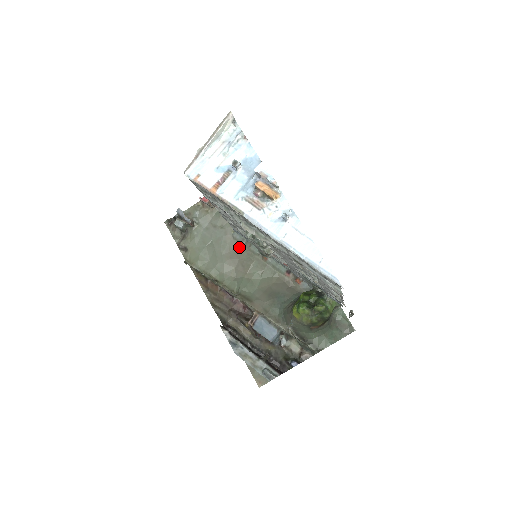
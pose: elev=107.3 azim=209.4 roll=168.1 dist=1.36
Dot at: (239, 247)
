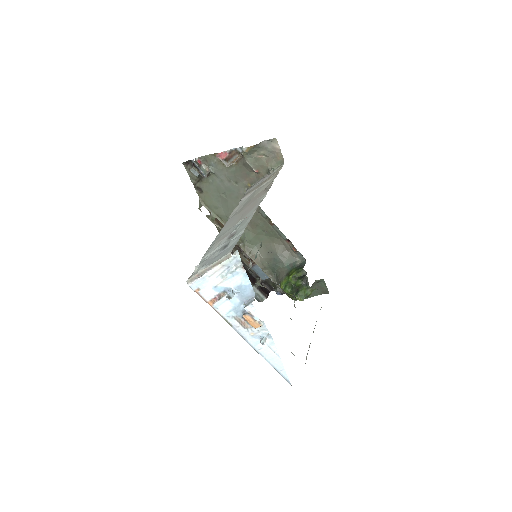
Dot at: occluded
